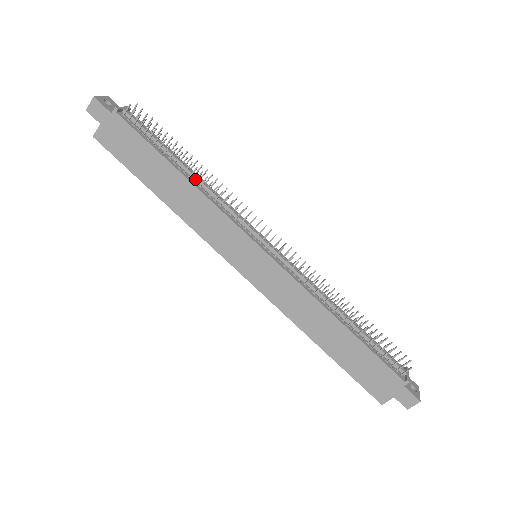
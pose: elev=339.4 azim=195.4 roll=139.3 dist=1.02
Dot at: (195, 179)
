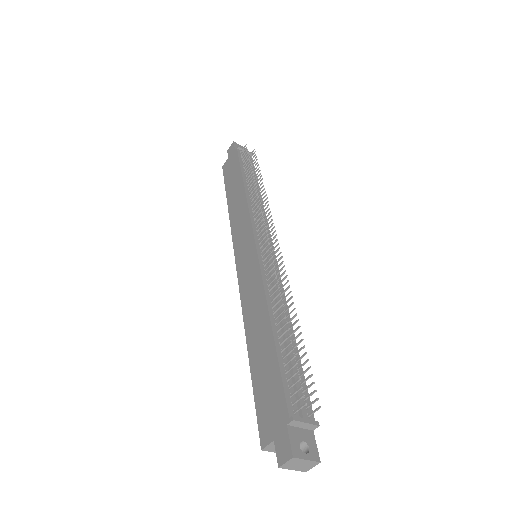
Dot at: occluded
